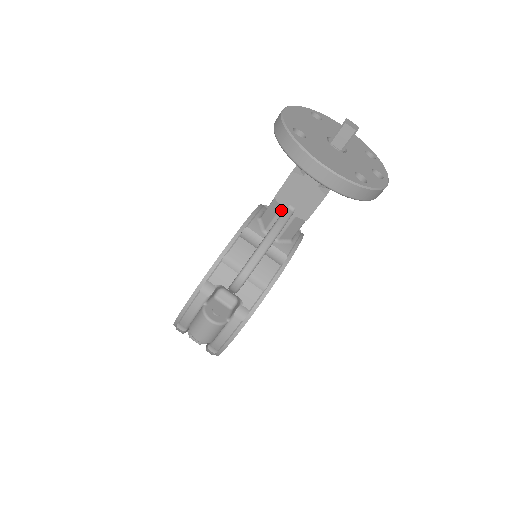
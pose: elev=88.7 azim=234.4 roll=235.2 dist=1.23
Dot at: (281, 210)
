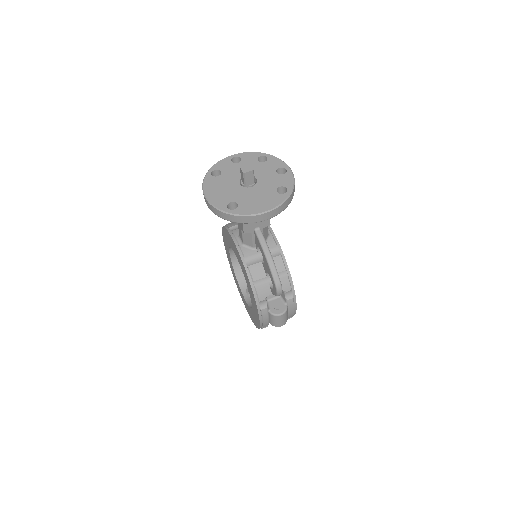
Dot at: (253, 234)
